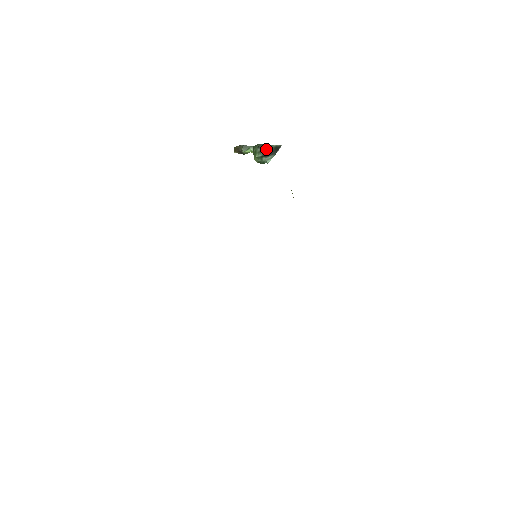
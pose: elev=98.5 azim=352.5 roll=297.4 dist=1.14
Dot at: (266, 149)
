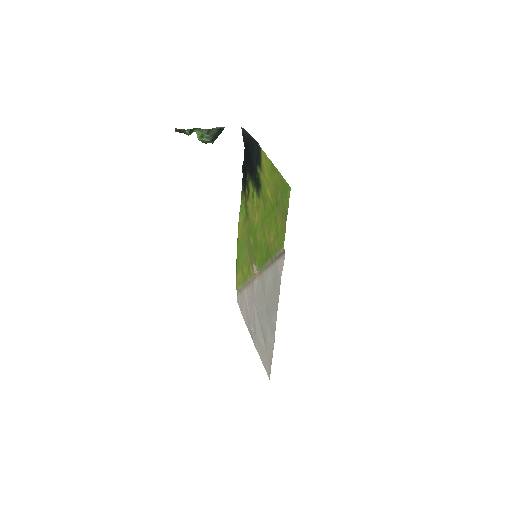
Dot at: (213, 133)
